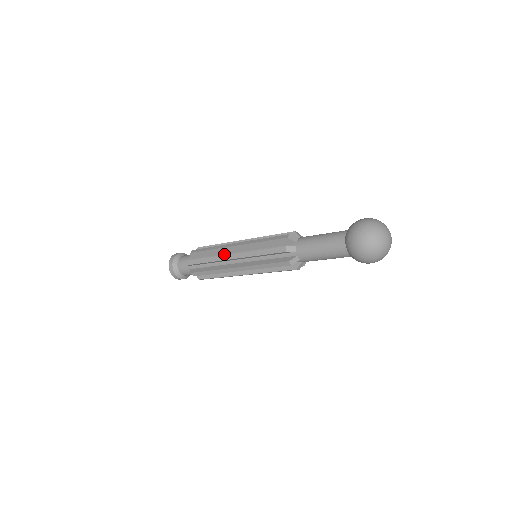
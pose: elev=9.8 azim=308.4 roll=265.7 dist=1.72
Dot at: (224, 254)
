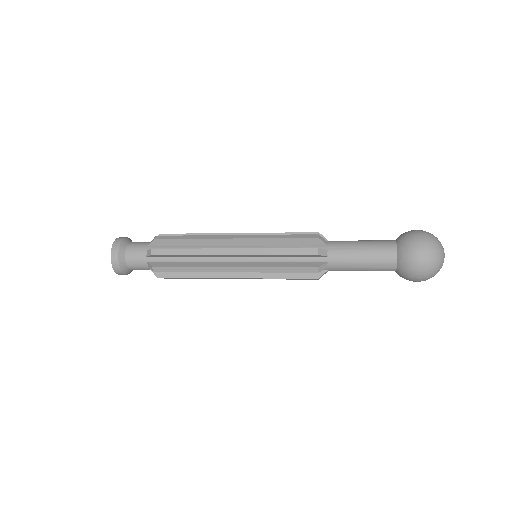
Dot at: (212, 247)
